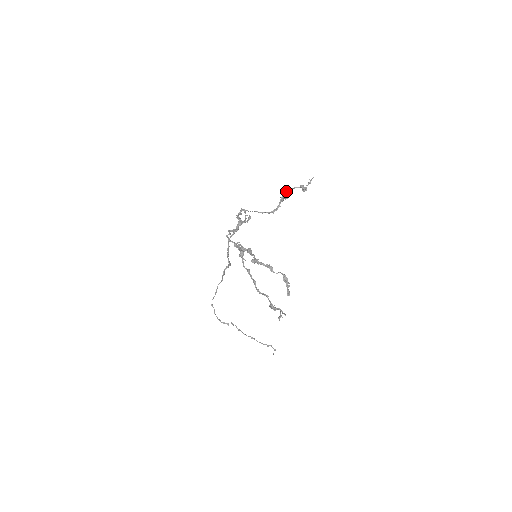
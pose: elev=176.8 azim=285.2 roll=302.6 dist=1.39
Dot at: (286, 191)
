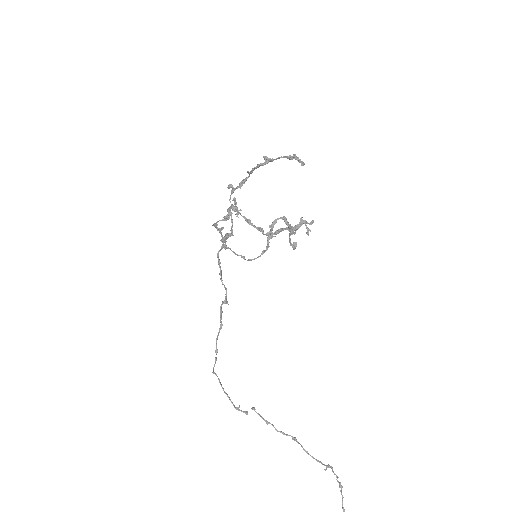
Dot at: (270, 226)
